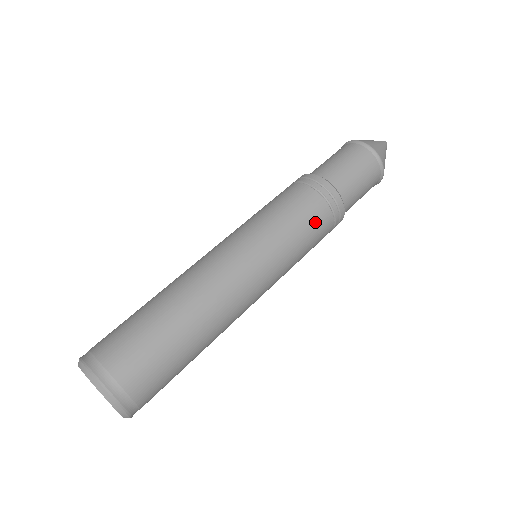
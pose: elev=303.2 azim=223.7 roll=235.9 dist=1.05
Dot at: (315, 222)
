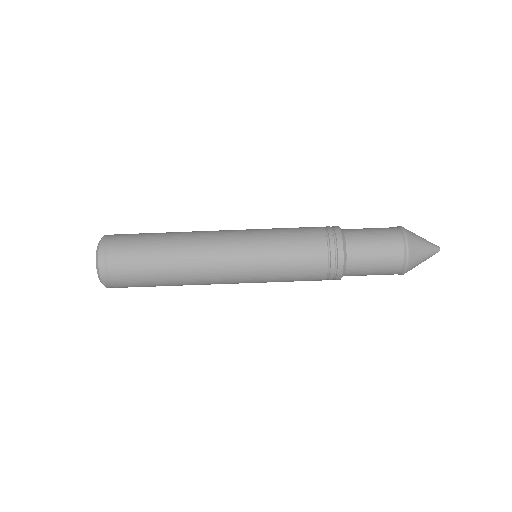
Dot at: (307, 272)
